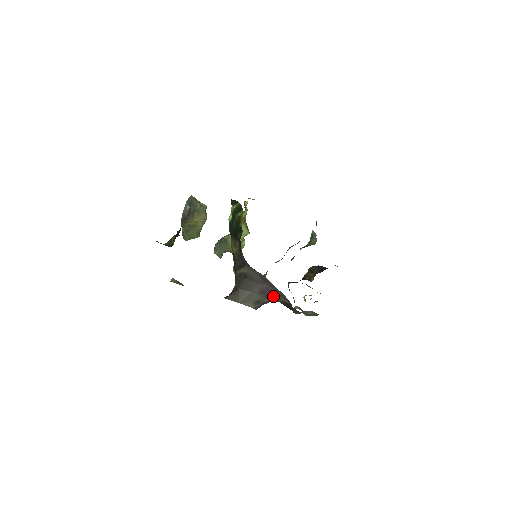
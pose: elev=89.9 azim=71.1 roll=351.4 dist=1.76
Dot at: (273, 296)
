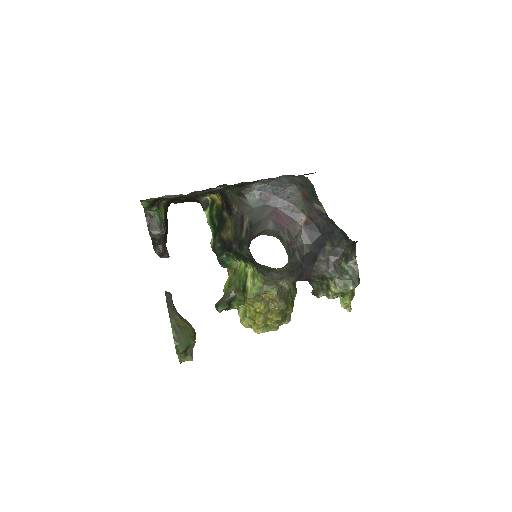
Dot at: (289, 225)
